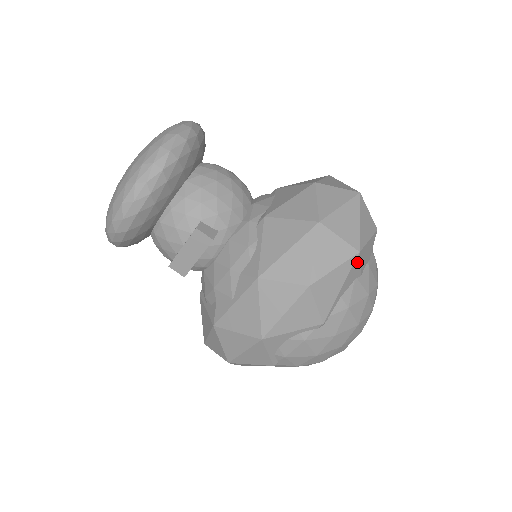
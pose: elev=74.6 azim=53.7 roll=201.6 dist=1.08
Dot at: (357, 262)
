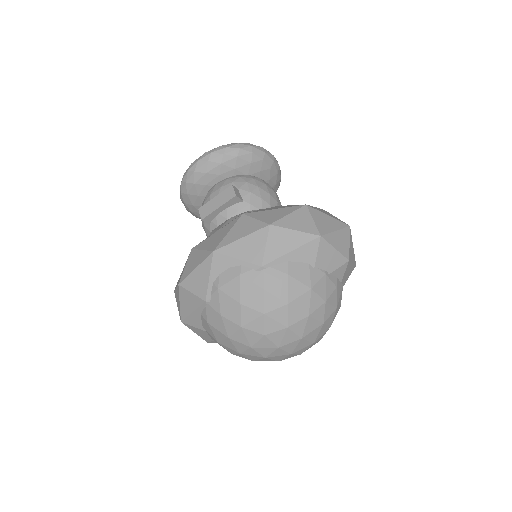
Dot at: (315, 245)
